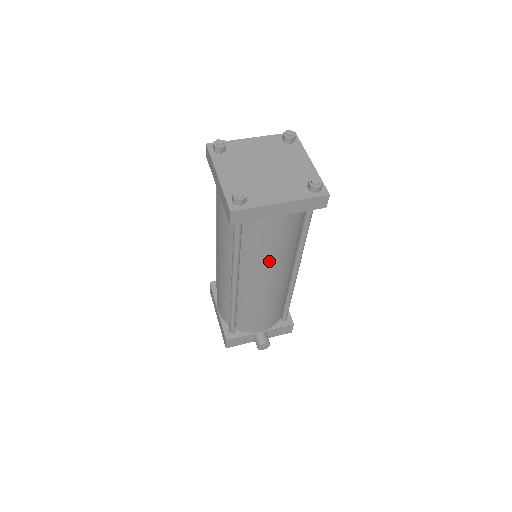
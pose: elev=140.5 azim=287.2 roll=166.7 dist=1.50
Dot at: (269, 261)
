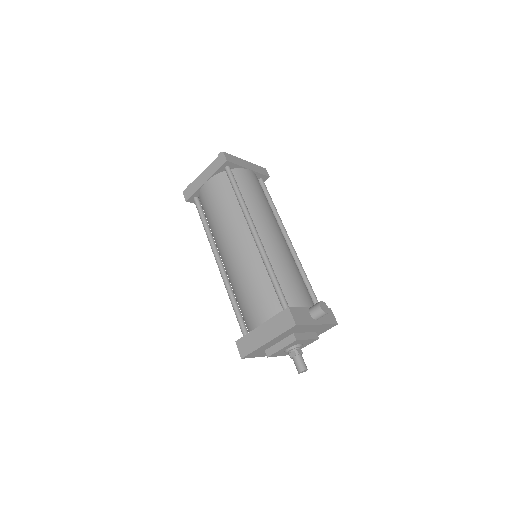
Dot at: (265, 208)
